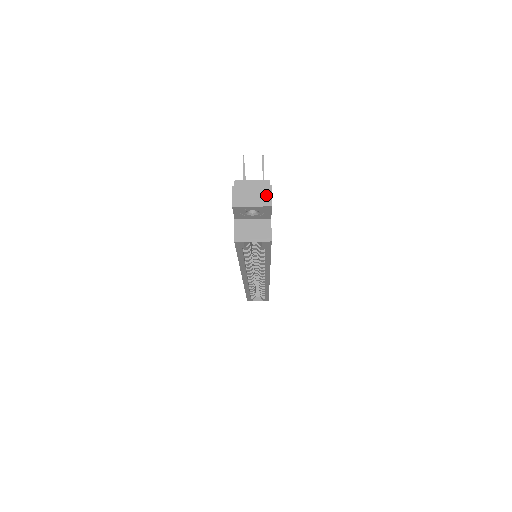
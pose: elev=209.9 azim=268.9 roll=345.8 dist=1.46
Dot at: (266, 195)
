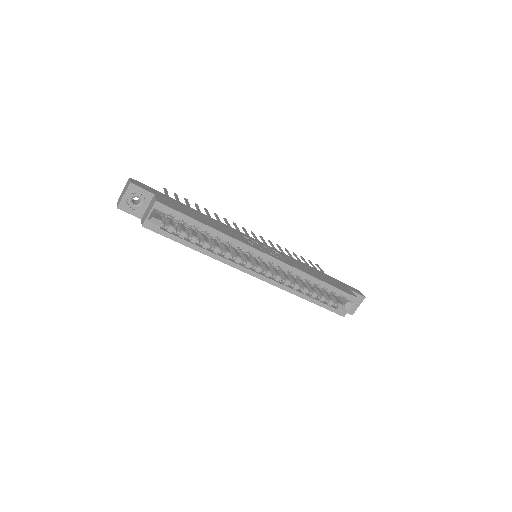
Dot at: (128, 183)
